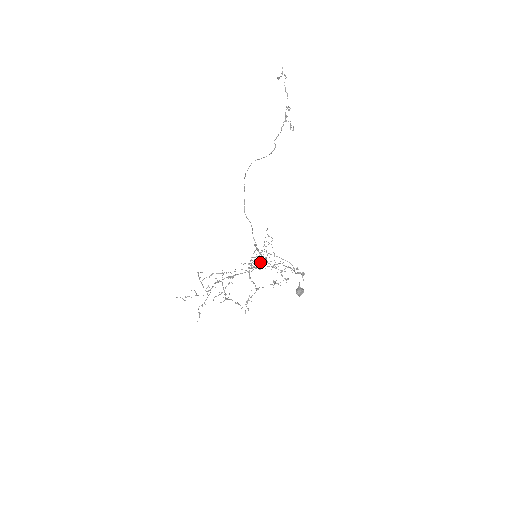
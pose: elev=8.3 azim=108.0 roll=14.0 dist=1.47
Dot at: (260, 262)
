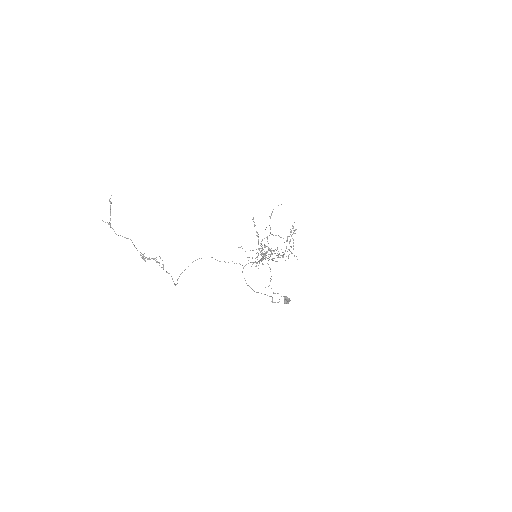
Dot at: occluded
